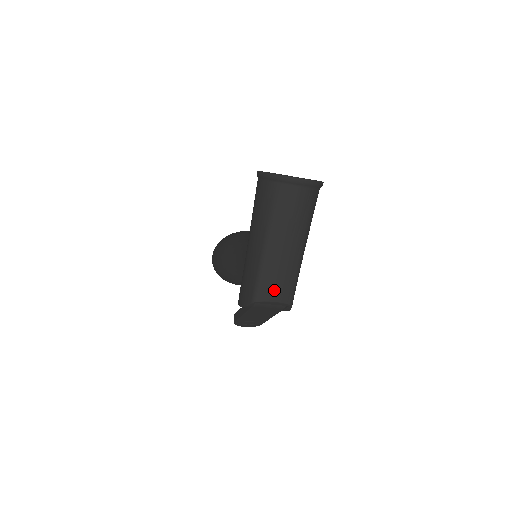
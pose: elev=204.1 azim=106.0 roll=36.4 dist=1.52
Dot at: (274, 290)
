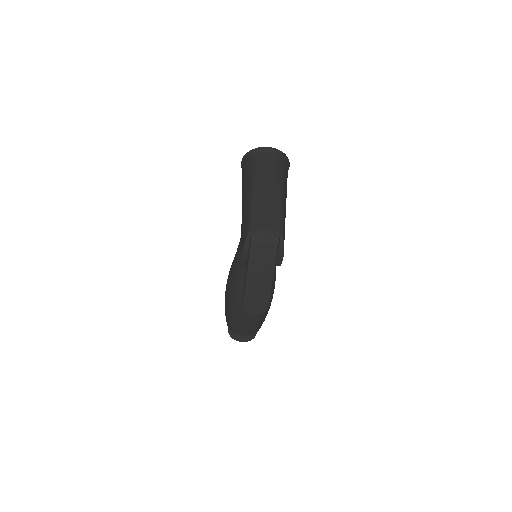
Dot at: (264, 221)
